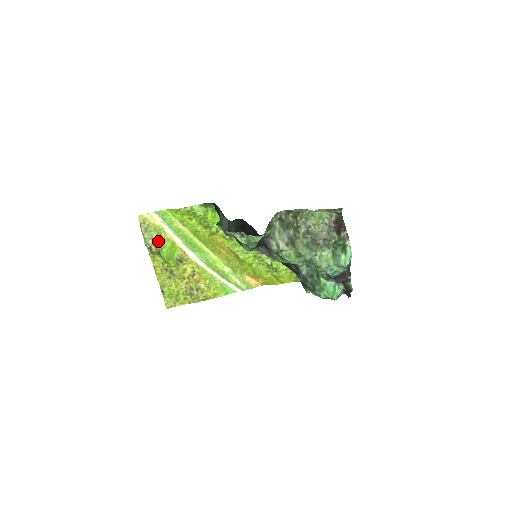
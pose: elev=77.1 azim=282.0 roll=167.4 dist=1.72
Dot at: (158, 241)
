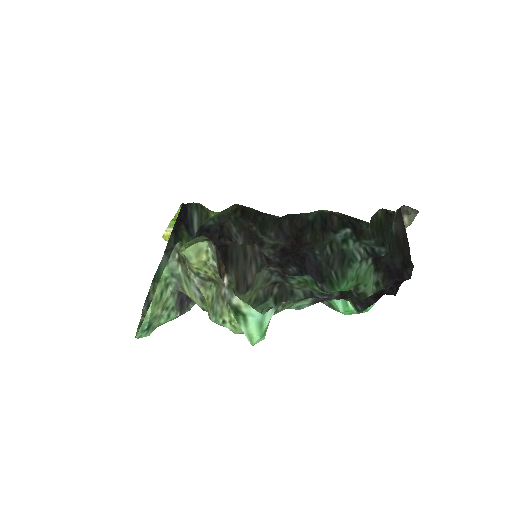
Dot at: occluded
